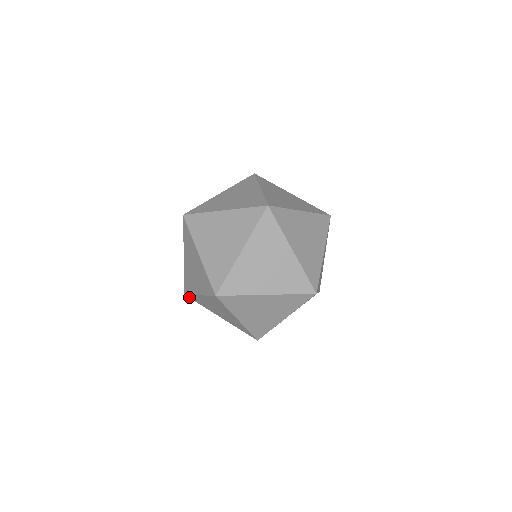
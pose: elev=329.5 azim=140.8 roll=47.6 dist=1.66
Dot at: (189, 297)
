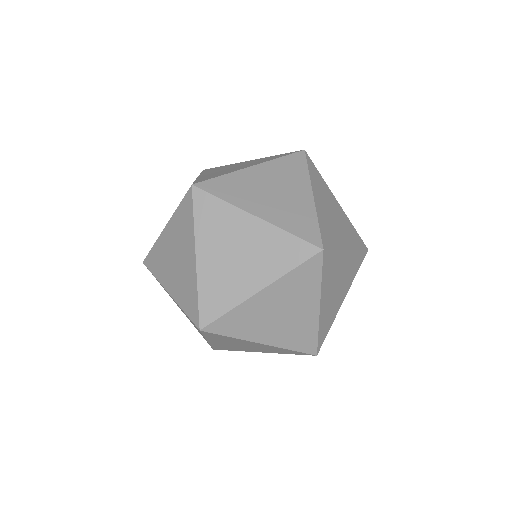
Dot at: occluded
